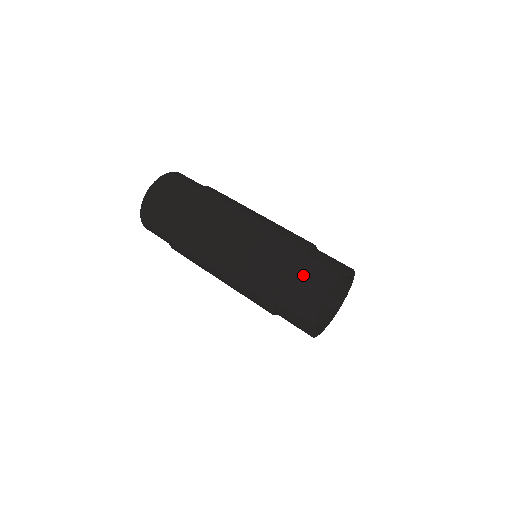
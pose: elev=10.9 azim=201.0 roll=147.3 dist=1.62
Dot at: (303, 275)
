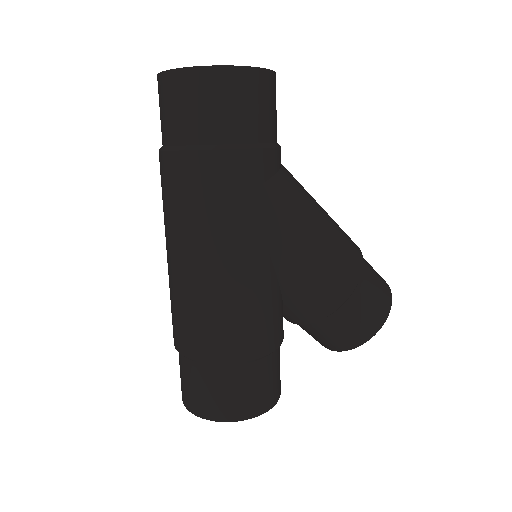
Dot at: (186, 375)
